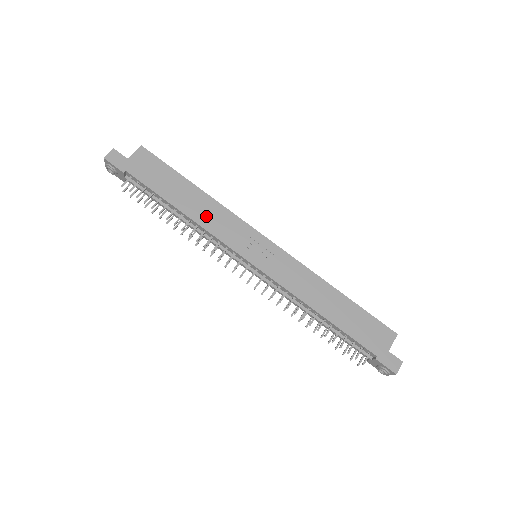
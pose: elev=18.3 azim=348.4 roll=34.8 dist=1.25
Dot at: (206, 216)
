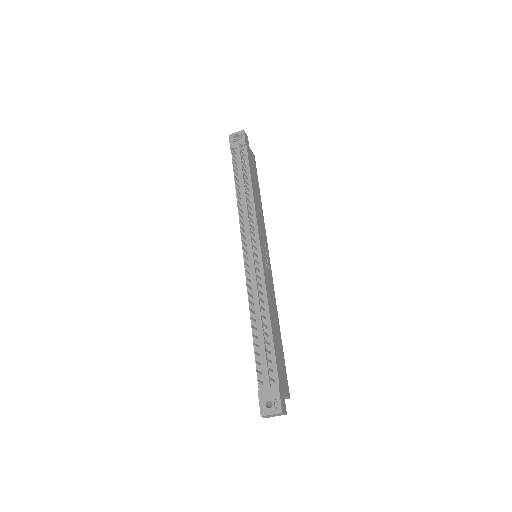
Dot at: (258, 207)
